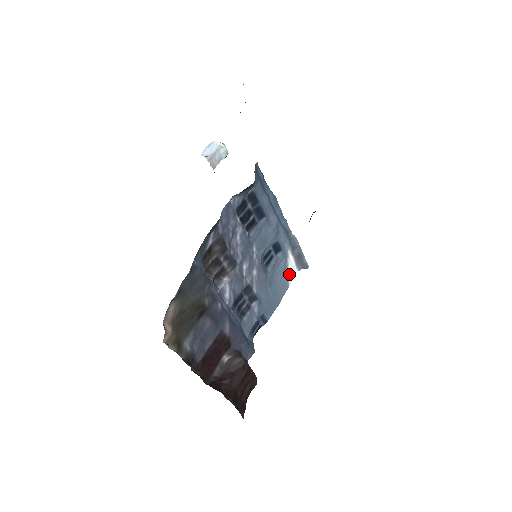
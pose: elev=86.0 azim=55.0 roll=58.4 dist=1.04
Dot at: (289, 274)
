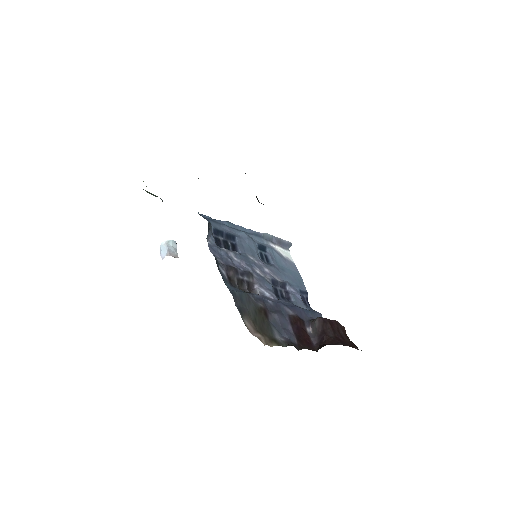
Dot at: (286, 257)
